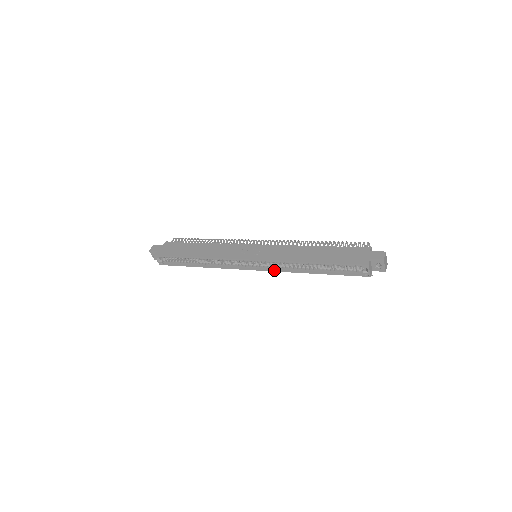
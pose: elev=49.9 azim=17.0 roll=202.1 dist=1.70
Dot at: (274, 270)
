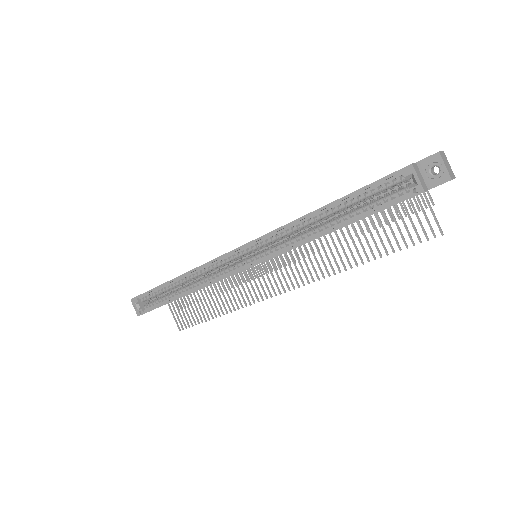
Dot at: (275, 254)
